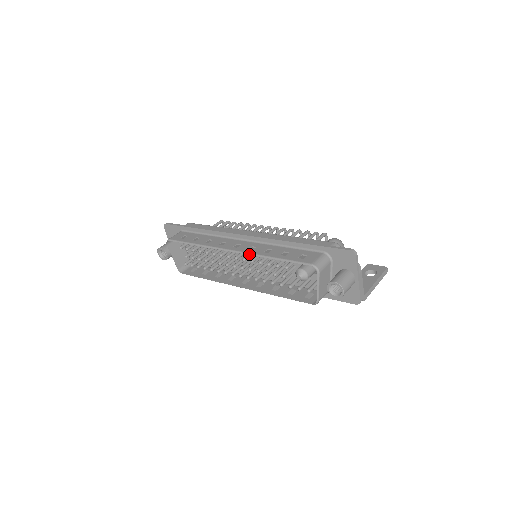
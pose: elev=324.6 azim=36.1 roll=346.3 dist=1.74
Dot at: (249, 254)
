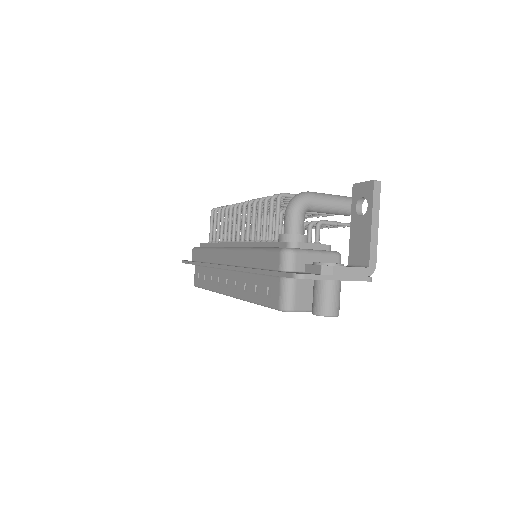
Dot at: occluded
